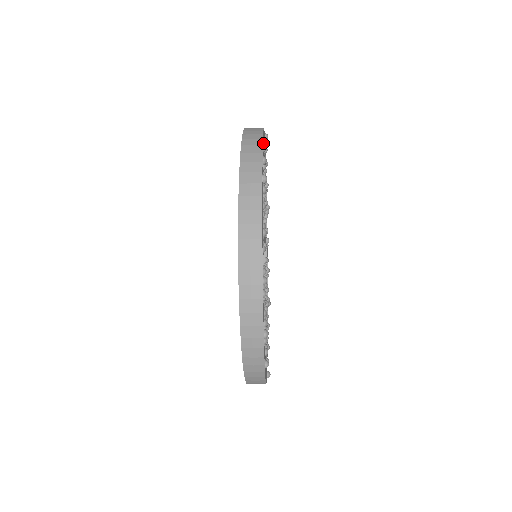
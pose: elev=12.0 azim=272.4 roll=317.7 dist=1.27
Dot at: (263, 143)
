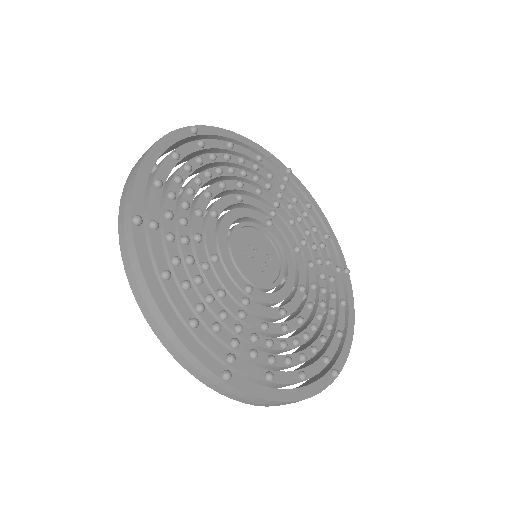
Dot at: (155, 161)
